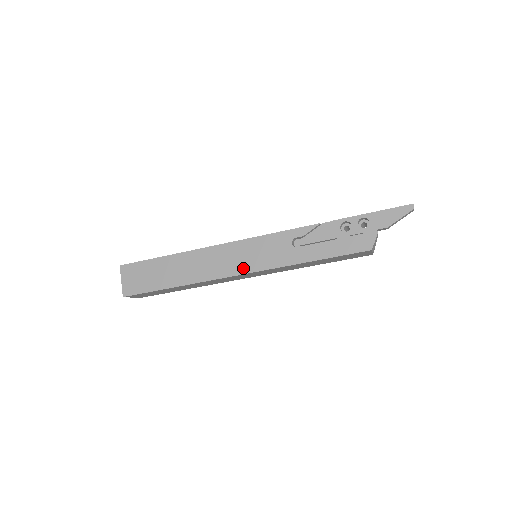
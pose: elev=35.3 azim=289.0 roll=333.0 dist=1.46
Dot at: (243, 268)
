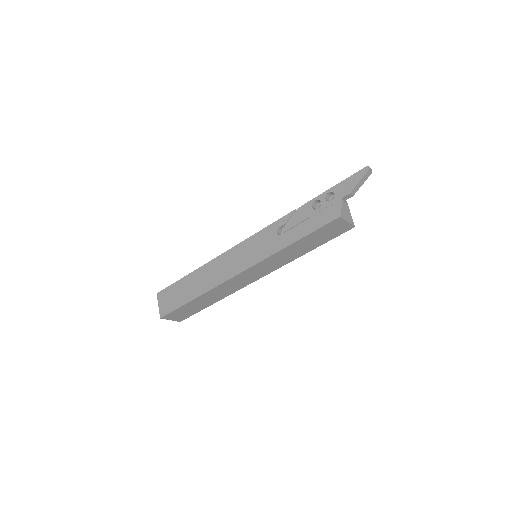
Dot at: (243, 266)
